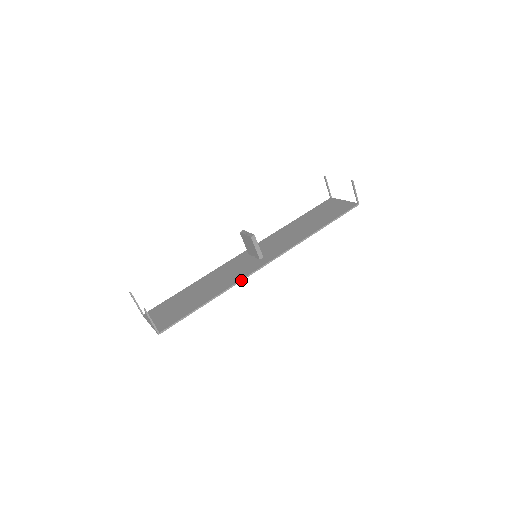
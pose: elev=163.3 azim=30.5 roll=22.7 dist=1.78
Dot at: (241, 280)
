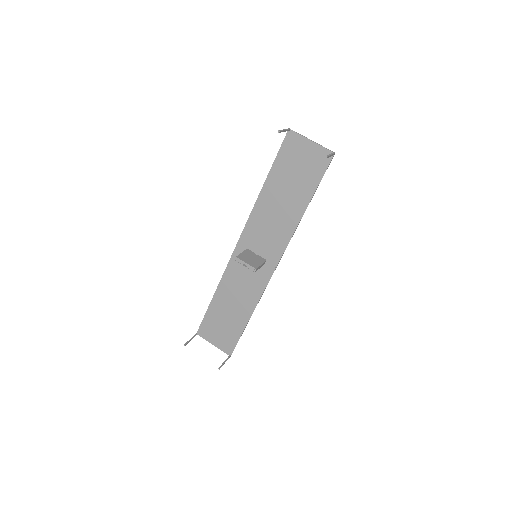
Dot at: occluded
